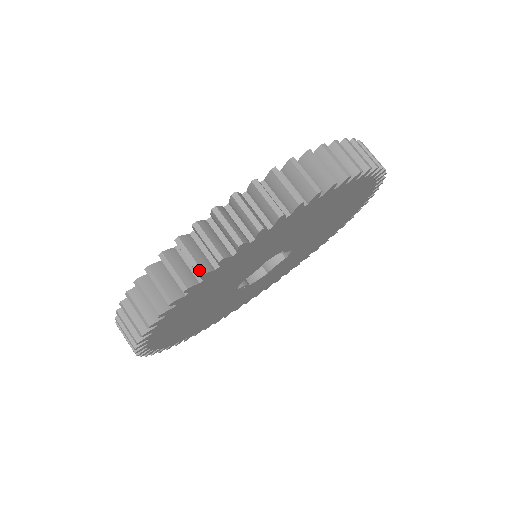
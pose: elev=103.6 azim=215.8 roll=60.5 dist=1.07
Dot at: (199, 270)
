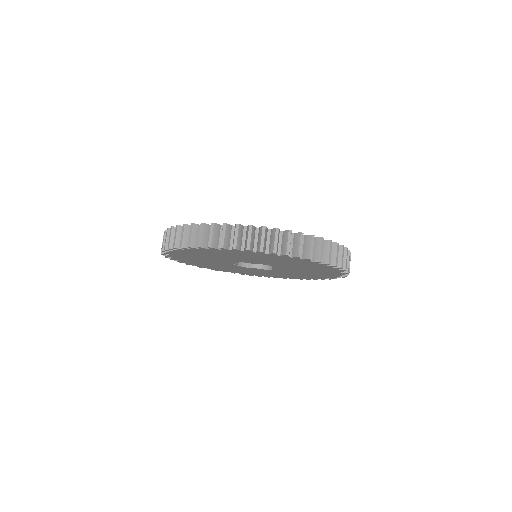
Dot at: (262, 248)
